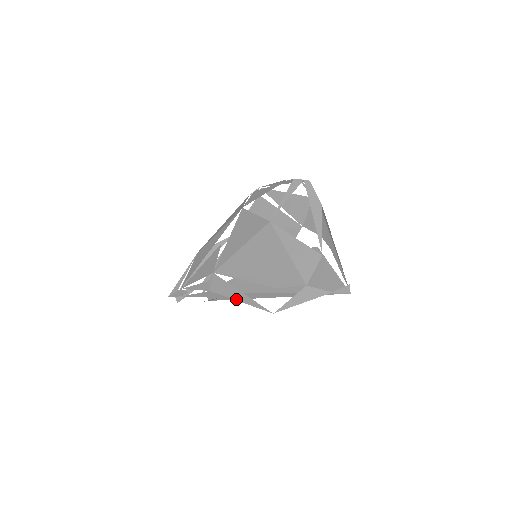
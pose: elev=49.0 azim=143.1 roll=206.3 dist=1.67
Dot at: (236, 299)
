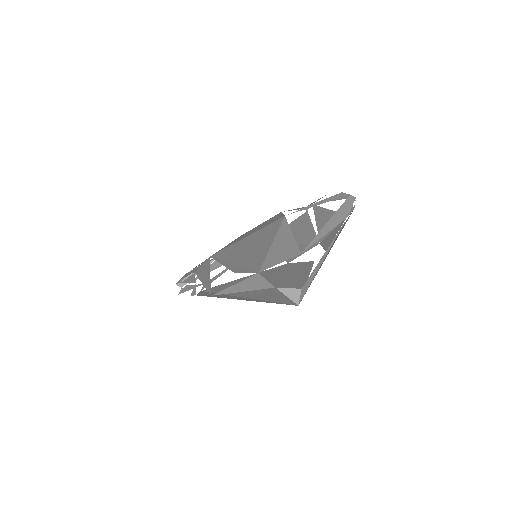
Dot at: (202, 280)
